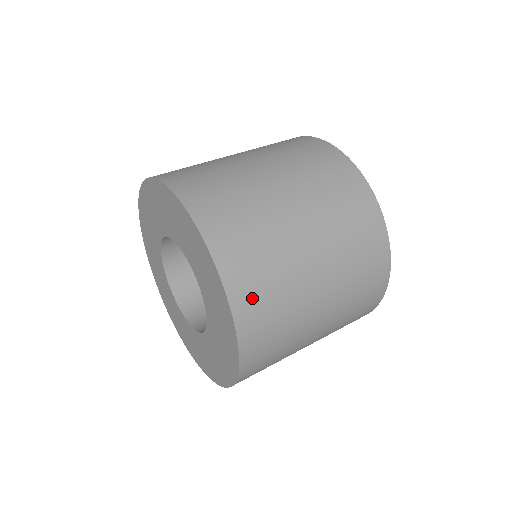
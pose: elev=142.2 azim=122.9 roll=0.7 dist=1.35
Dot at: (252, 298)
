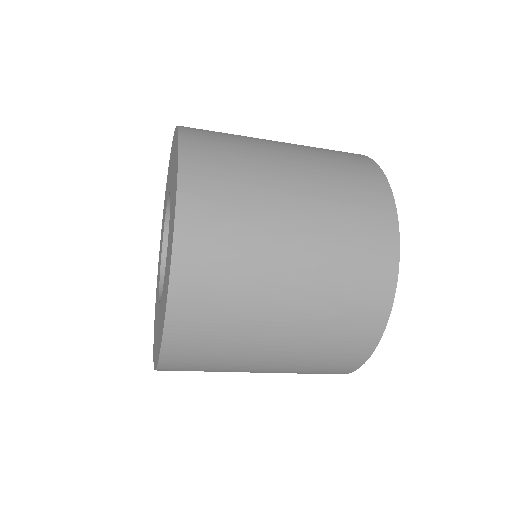
Dot at: (204, 230)
